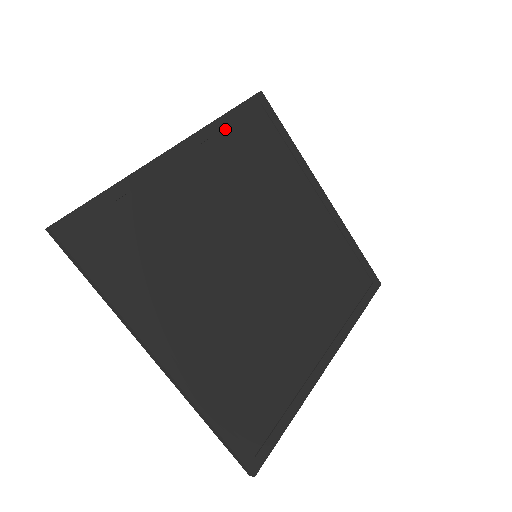
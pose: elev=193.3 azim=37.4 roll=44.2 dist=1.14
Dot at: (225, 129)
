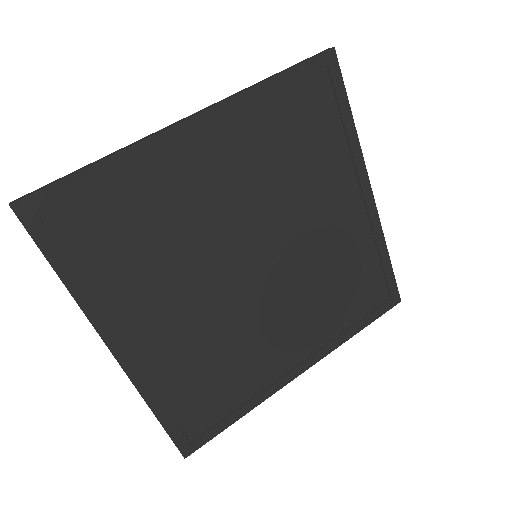
Dot at: (265, 99)
